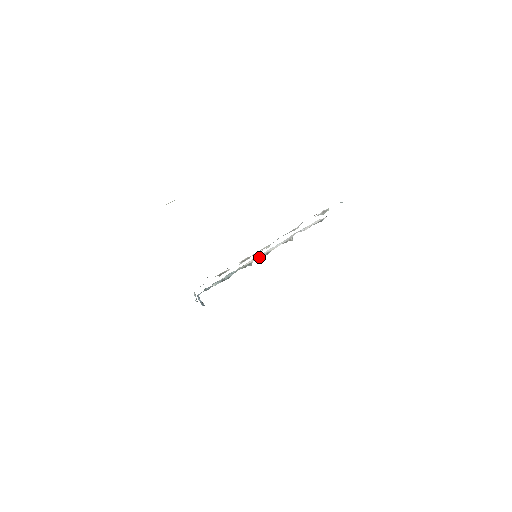
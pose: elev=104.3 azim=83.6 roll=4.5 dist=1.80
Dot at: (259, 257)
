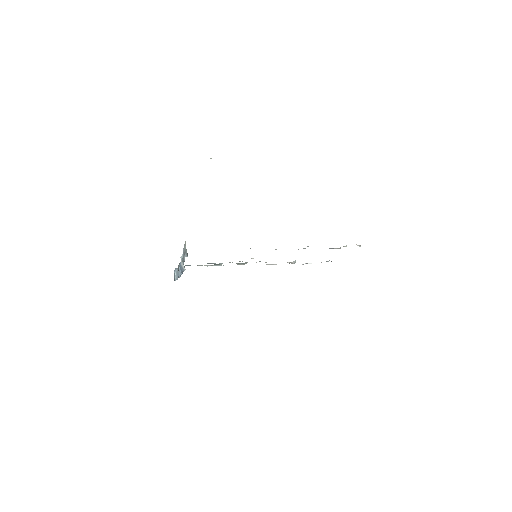
Dot at: occluded
